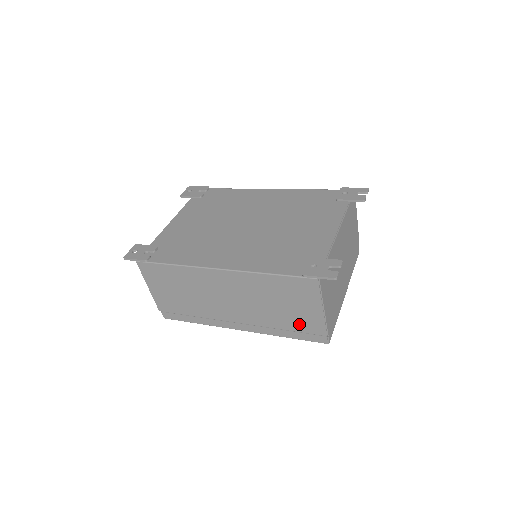
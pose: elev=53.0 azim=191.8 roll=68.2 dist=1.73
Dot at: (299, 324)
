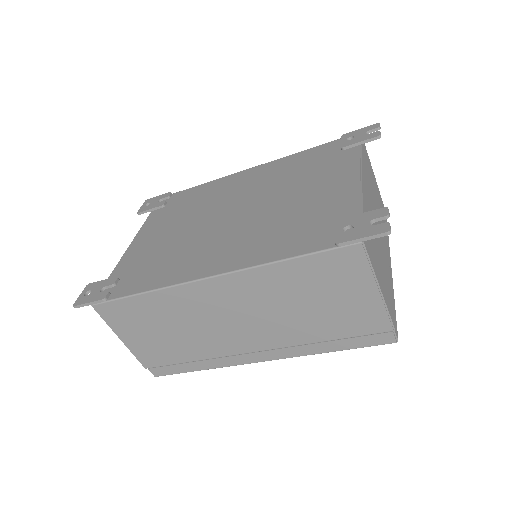
Dot at: (347, 325)
